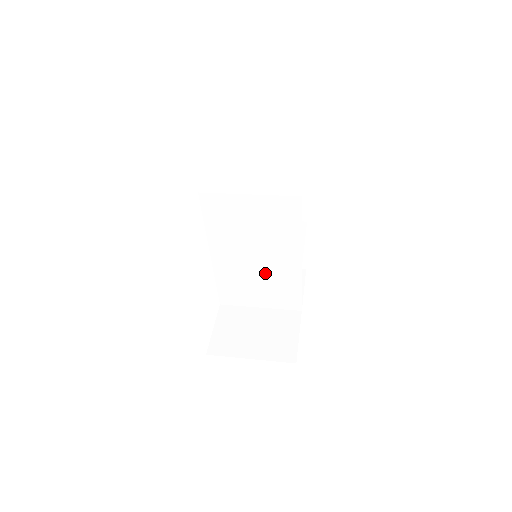
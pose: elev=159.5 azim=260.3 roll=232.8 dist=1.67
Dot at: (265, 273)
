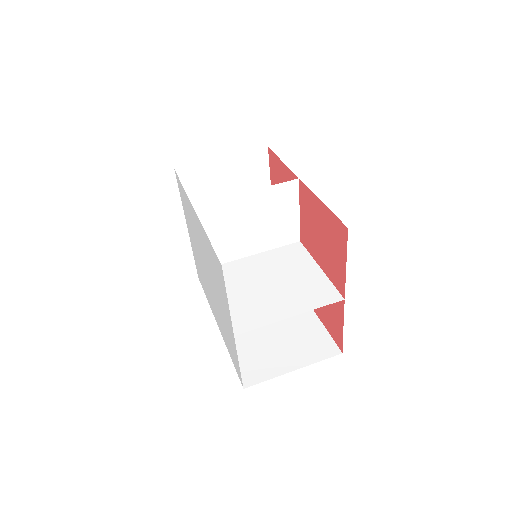
Dot at: occluded
